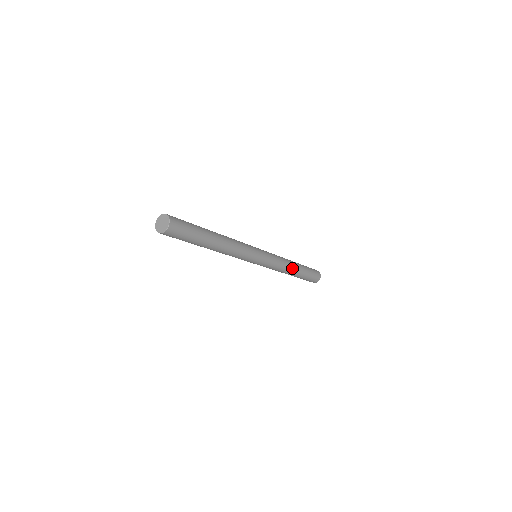
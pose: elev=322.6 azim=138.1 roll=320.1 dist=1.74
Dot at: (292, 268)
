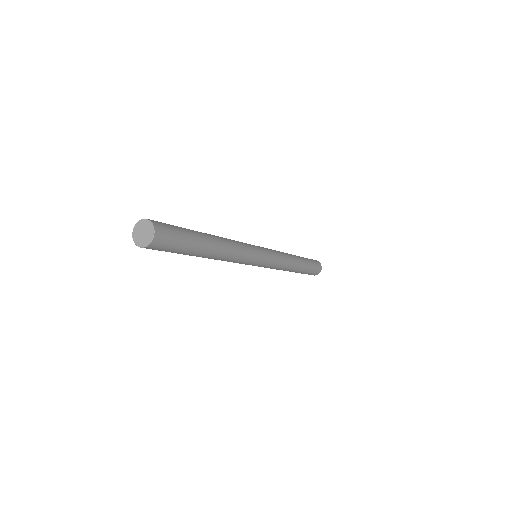
Dot at: (295, 260)
